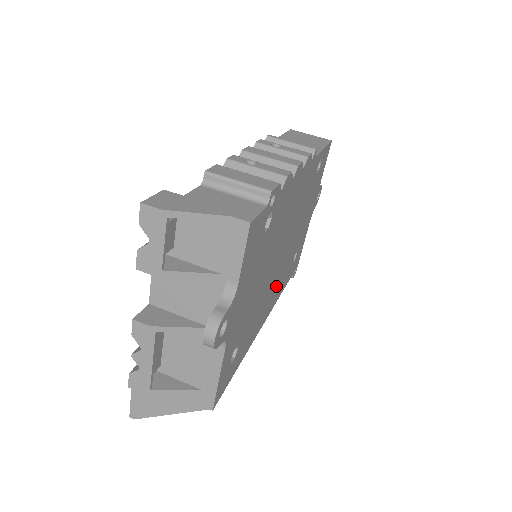
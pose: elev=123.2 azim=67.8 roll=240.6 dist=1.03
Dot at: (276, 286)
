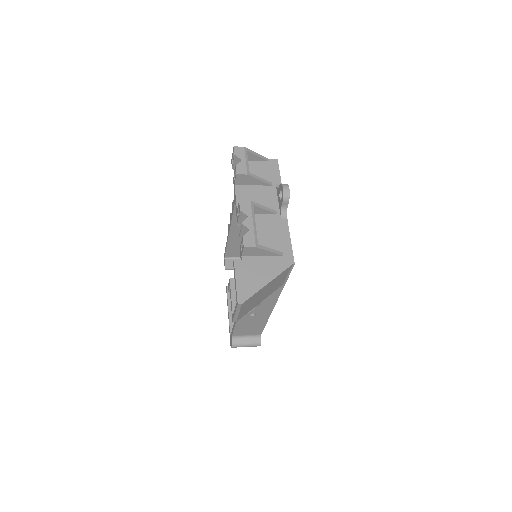
Dot at: occluded
